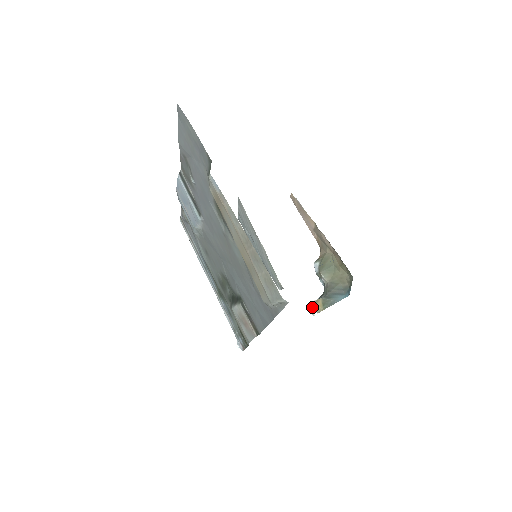
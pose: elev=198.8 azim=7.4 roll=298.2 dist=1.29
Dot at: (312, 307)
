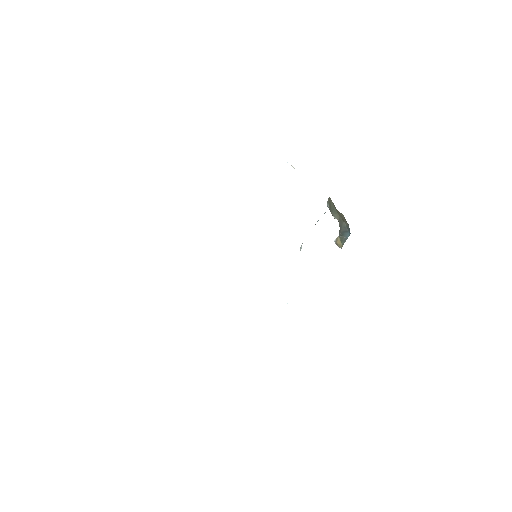
Dot at: occluded
